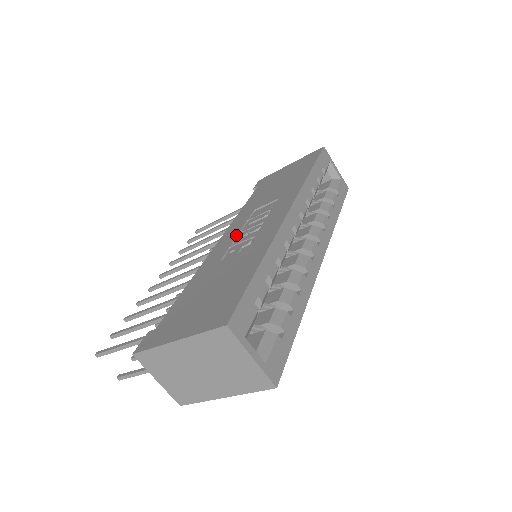
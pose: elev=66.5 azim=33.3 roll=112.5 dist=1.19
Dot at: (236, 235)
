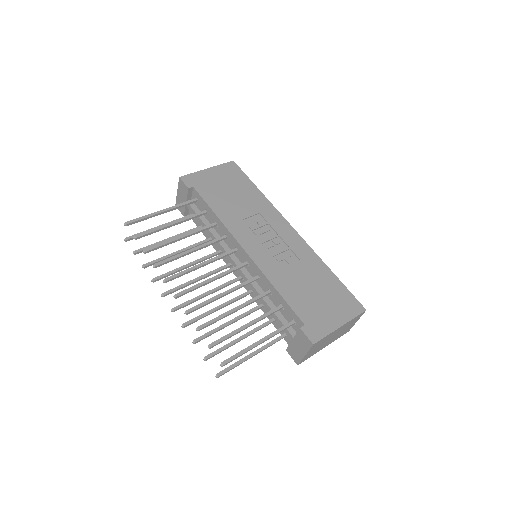
Dot at: (263, 245)
